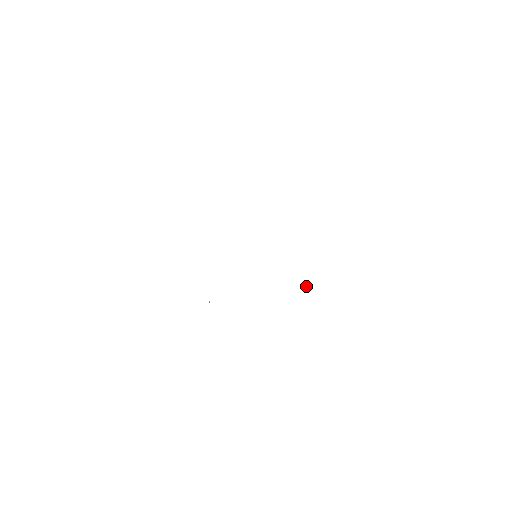
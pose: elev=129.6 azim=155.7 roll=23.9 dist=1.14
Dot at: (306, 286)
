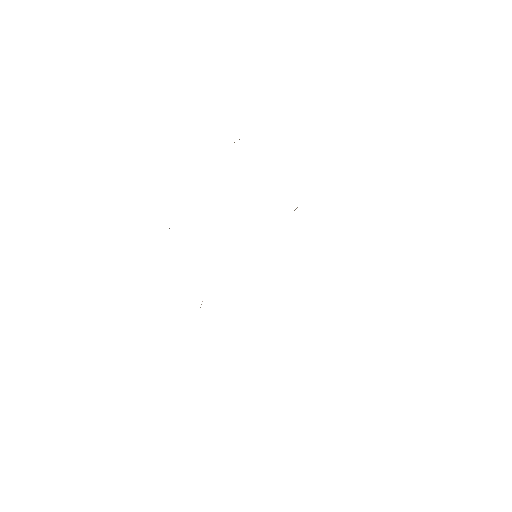
Dot at: occluded
